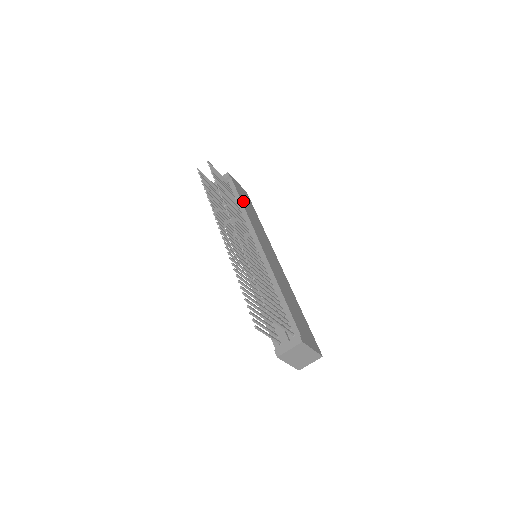
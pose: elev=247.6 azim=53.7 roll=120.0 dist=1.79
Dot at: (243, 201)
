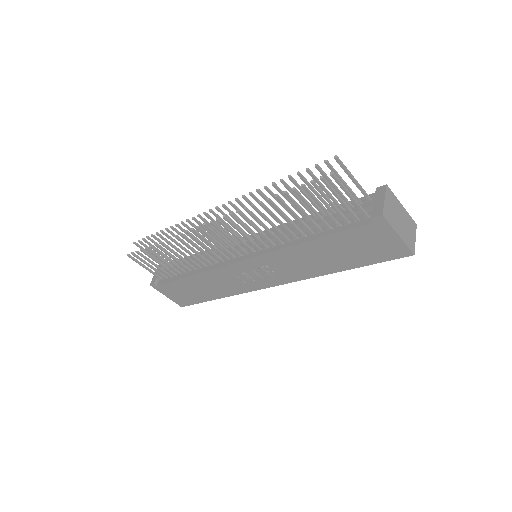
Dot at: occluded
